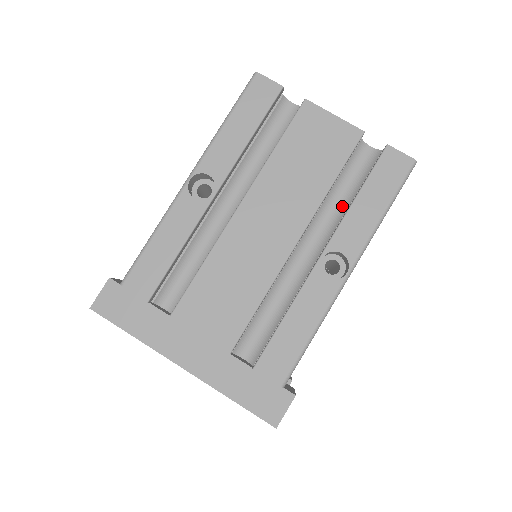
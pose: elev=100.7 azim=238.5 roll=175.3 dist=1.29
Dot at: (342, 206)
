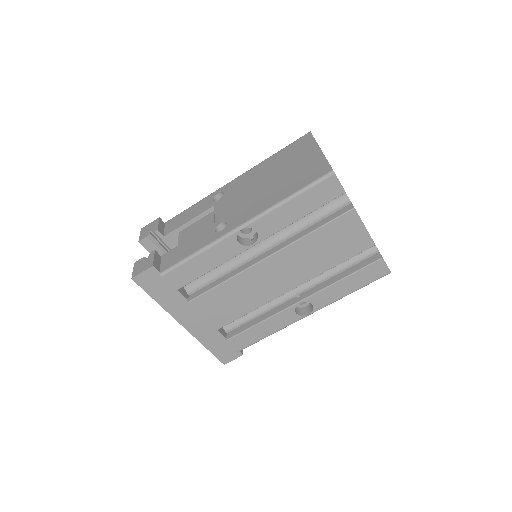
Dot at: (330, 270)
